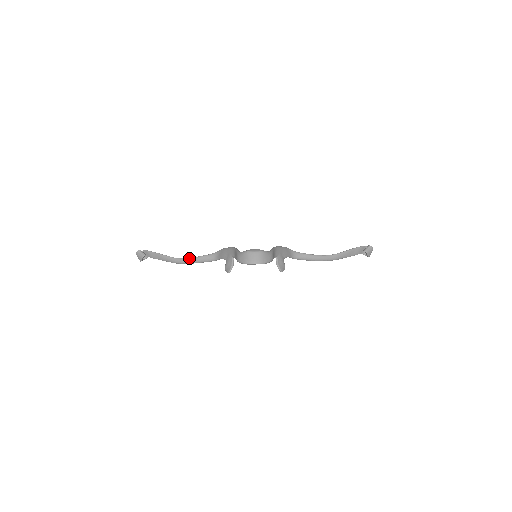
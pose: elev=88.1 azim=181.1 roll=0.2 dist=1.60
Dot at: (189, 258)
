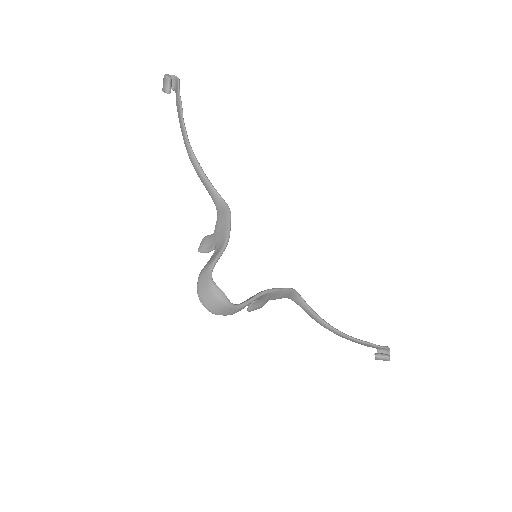
Dot at: (198, 166)
